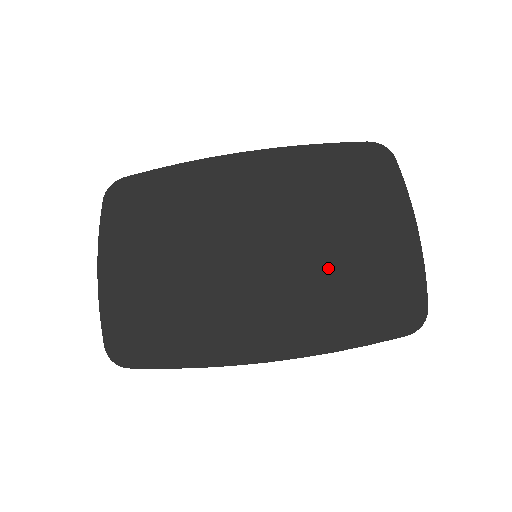
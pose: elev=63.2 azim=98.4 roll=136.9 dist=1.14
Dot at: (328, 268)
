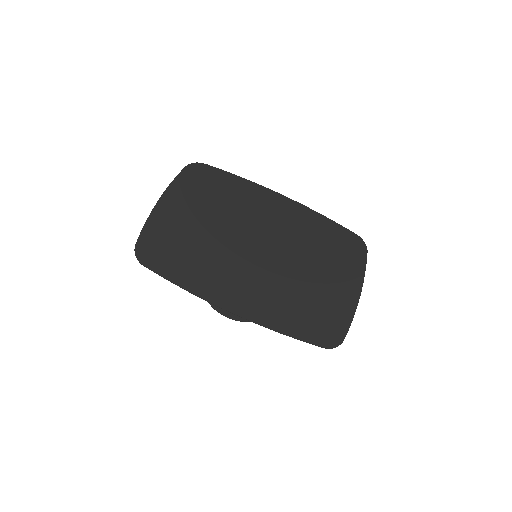
Dot at: (298, 285)
